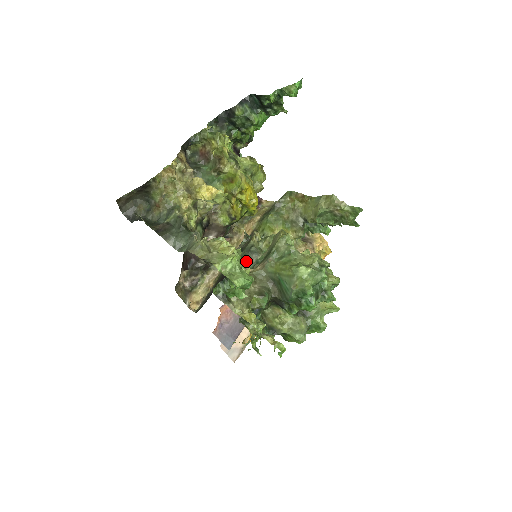
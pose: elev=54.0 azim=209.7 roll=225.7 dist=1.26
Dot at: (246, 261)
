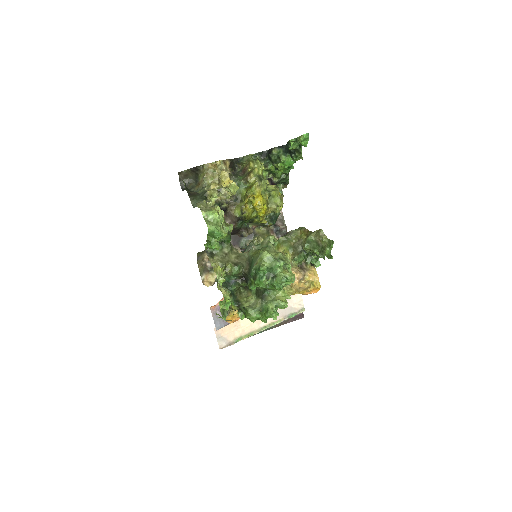
Dot at: occluded
